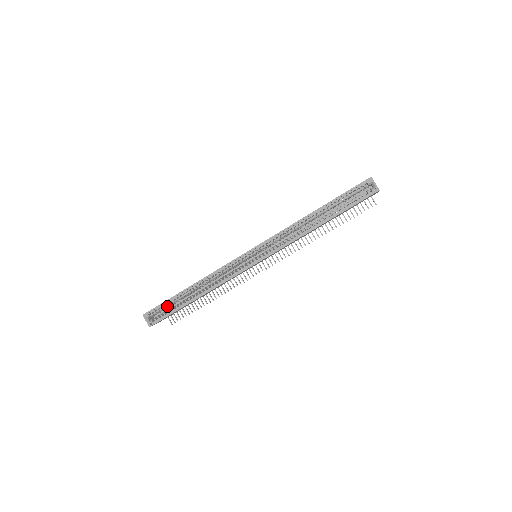
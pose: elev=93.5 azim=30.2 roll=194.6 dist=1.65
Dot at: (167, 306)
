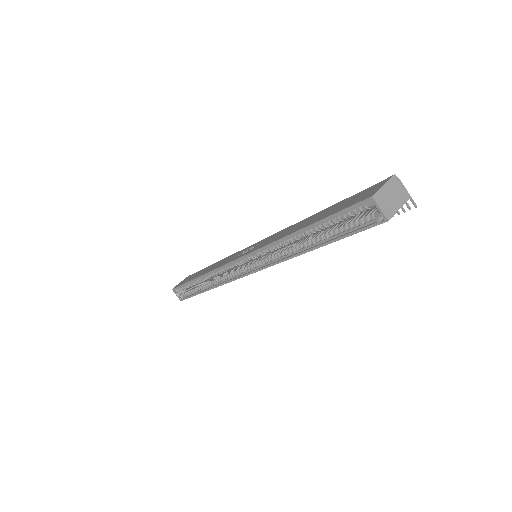
Dot at: (188, 287)
